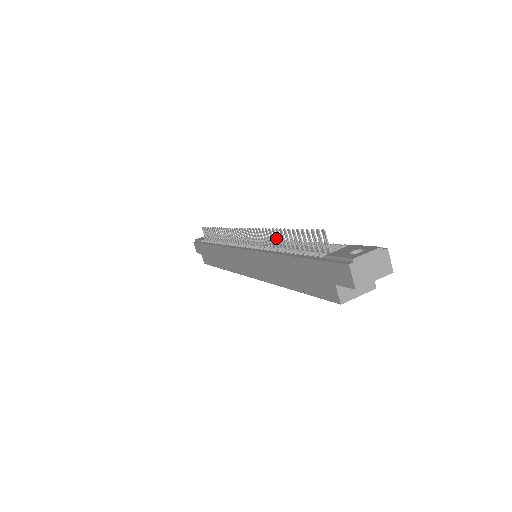
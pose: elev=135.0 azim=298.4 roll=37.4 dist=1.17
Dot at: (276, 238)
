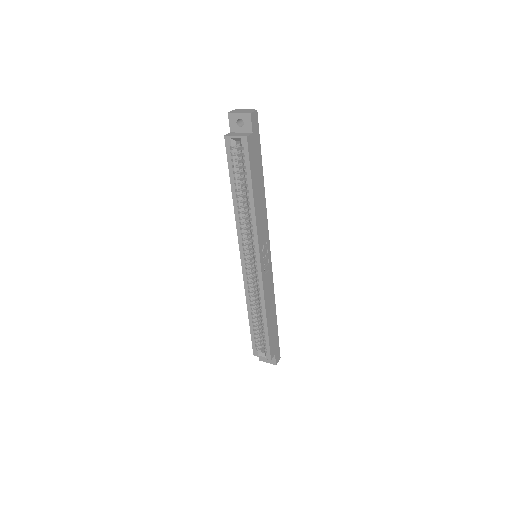
Dot at: occluded
